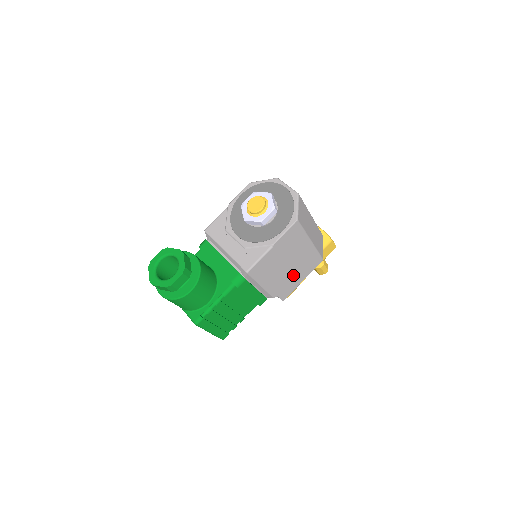
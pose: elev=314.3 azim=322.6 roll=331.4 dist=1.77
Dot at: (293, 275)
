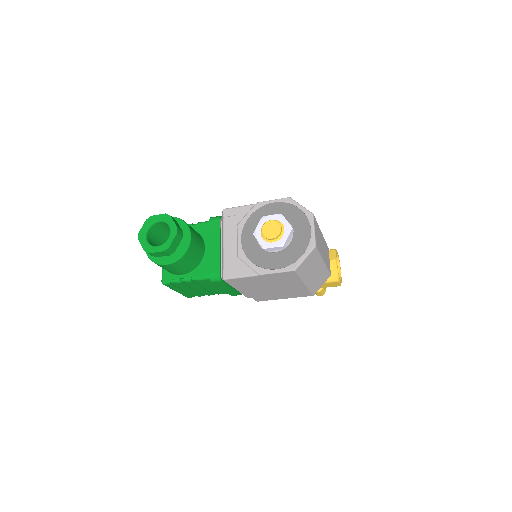
Dot at: (275, 293)
